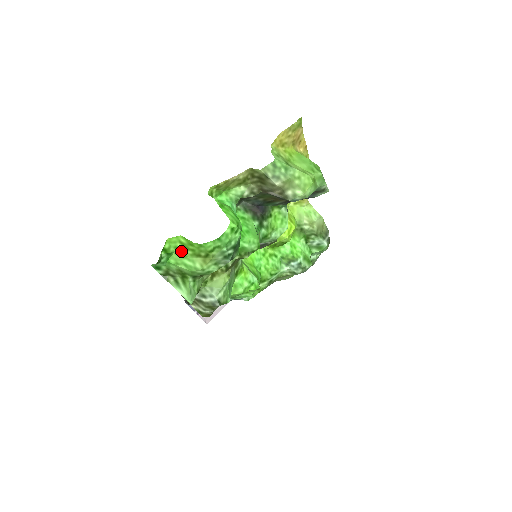
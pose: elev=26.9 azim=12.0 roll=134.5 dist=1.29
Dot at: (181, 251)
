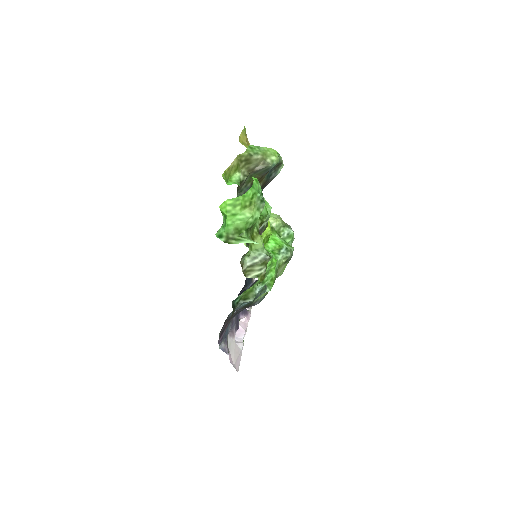
Dot at: (232, 211)
